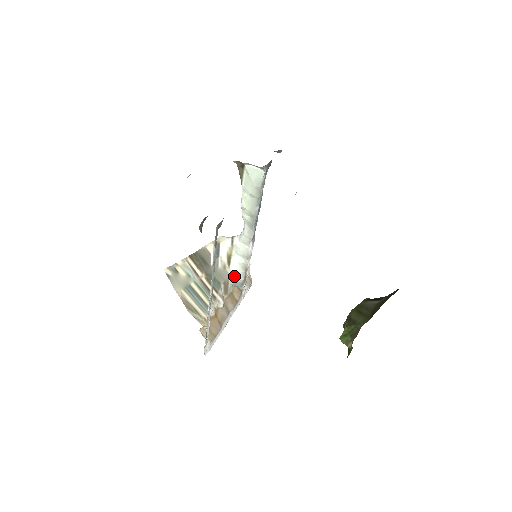
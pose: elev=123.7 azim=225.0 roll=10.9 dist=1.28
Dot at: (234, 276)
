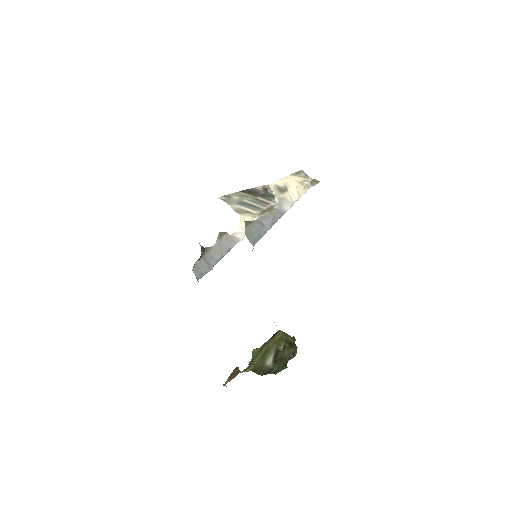
Dot at: occluded
